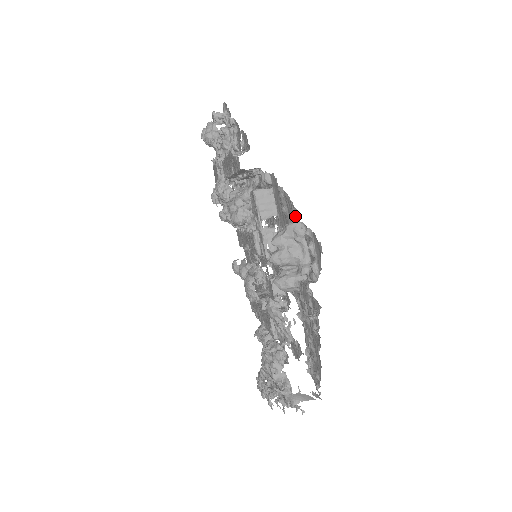
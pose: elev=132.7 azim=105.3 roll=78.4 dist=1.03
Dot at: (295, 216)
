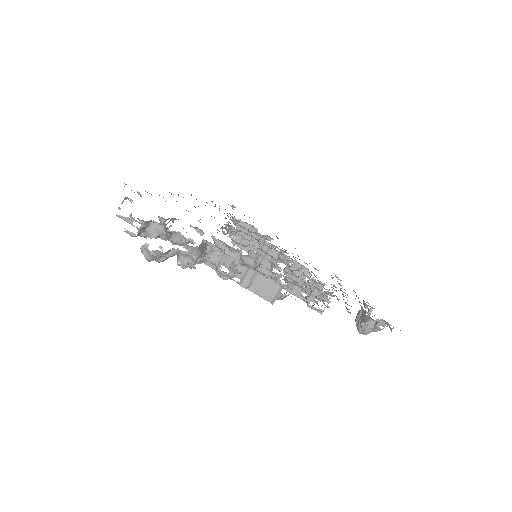
Dot at: (381, 329)
